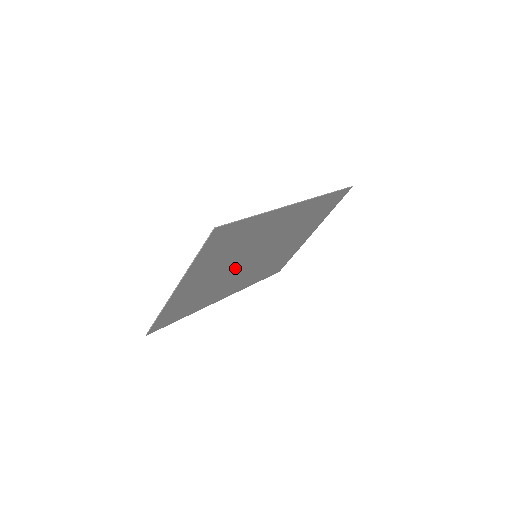
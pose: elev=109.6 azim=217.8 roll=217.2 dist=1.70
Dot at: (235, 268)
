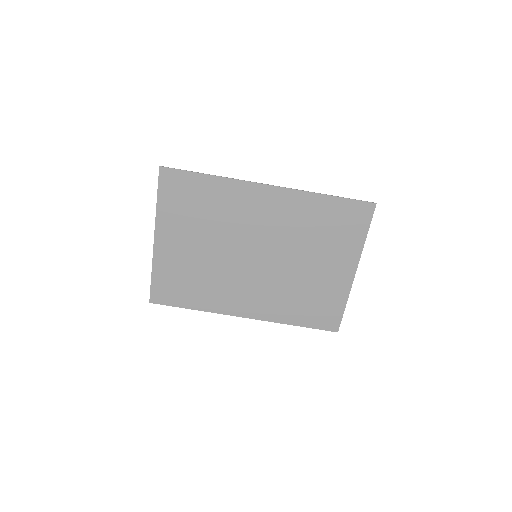
Dot at: (230, 259)
